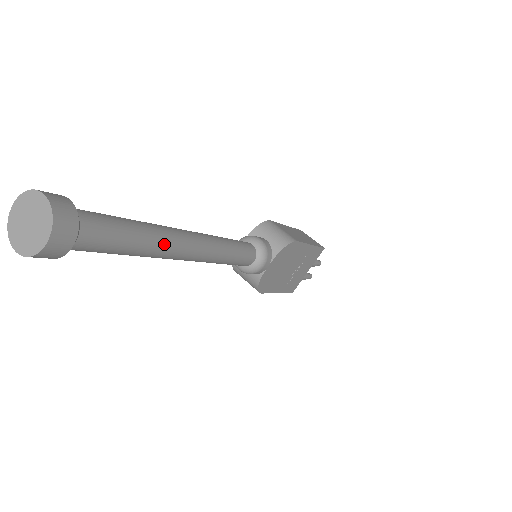
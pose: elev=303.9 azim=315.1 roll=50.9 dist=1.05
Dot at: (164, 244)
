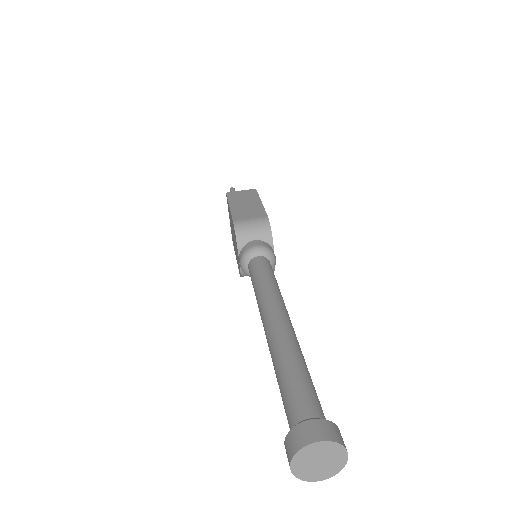
Dot at: (300, 348)
